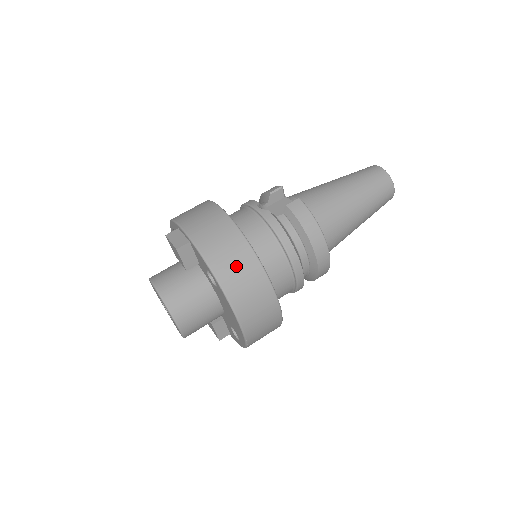
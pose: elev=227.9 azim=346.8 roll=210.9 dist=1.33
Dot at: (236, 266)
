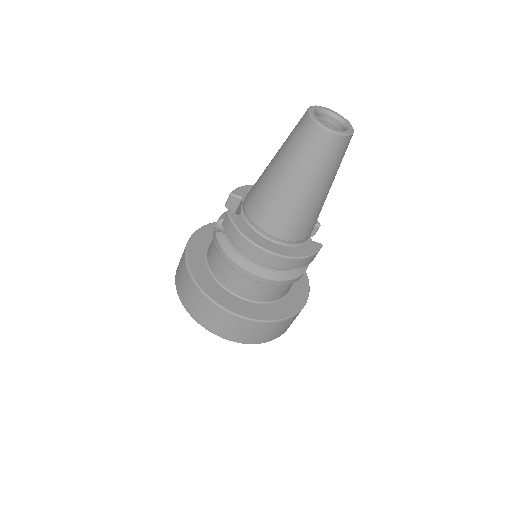
Dot at: (194, 302)
